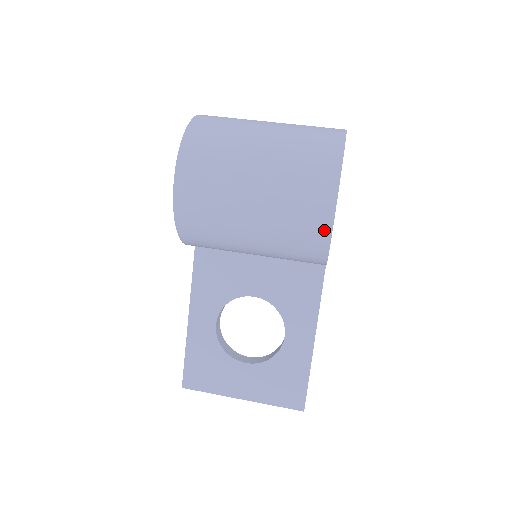
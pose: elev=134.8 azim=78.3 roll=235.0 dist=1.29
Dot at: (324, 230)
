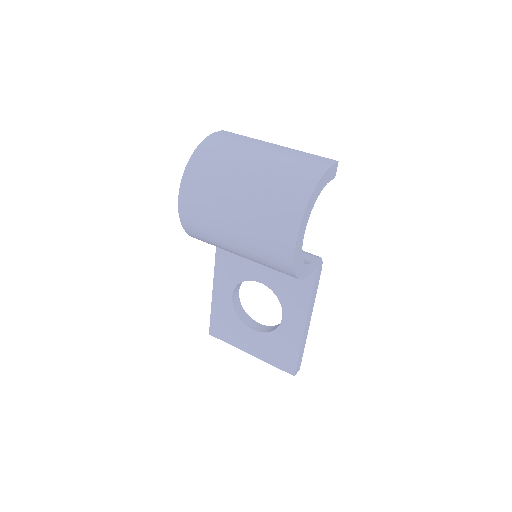
Dot at: (288, 262)
